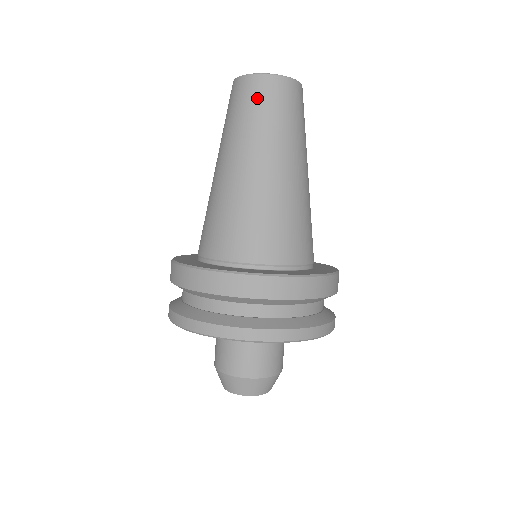
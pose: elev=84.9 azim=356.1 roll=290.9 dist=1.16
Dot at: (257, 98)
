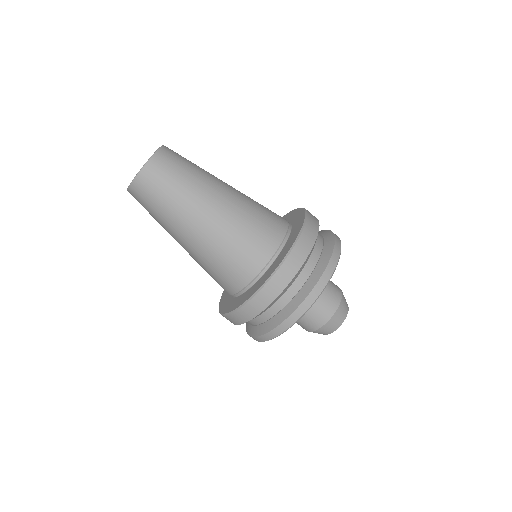
Dot at: (149, 194)
